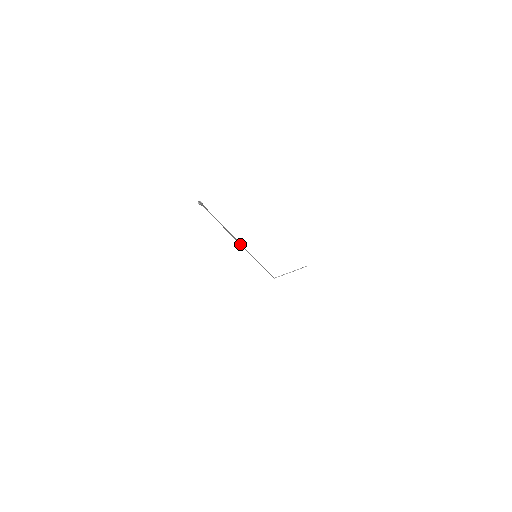
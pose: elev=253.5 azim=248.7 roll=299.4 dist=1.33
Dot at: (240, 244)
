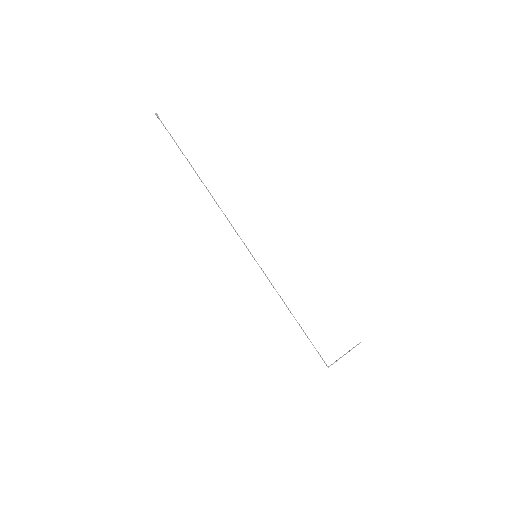
Dot at: occluded
